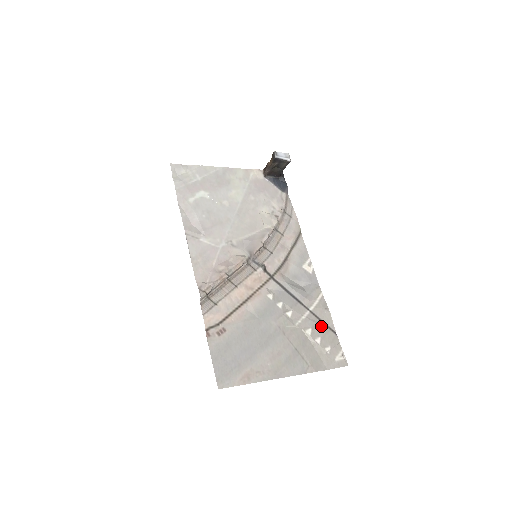
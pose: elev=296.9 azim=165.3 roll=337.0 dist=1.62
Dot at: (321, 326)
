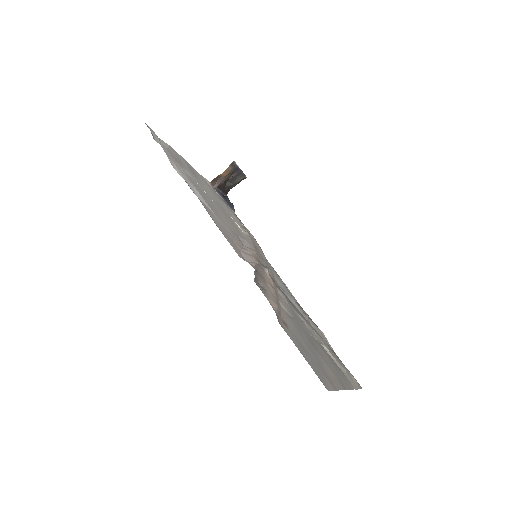
Dot at: (327, 344)
